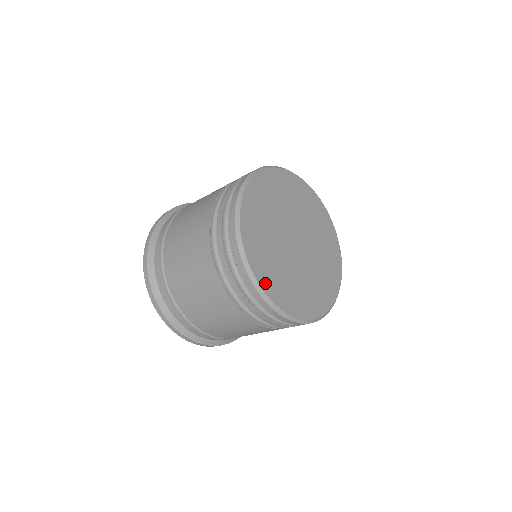
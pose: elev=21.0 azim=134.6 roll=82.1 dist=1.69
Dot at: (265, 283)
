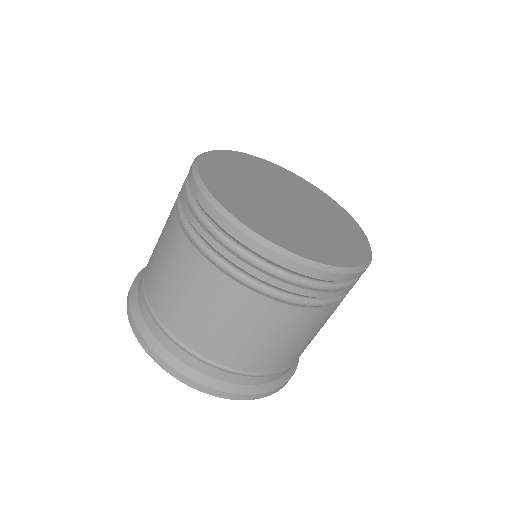
Dot at: (223, 199)
